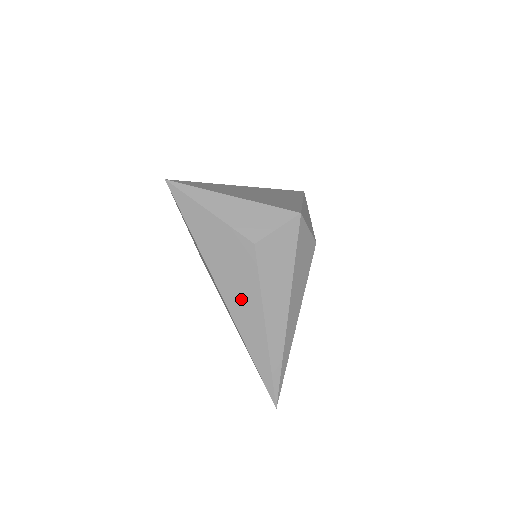
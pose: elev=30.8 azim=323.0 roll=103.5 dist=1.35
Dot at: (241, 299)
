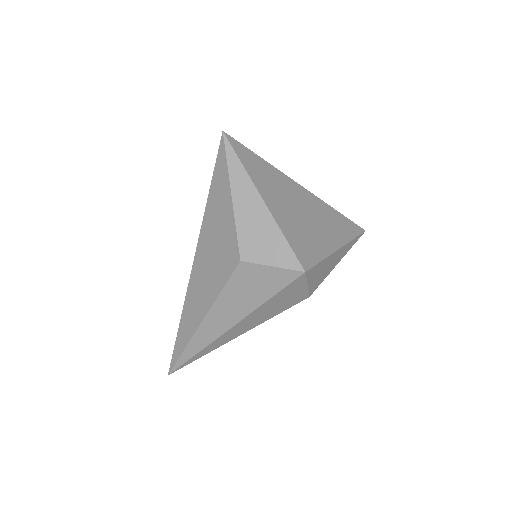
Dot at: (202, 285)
